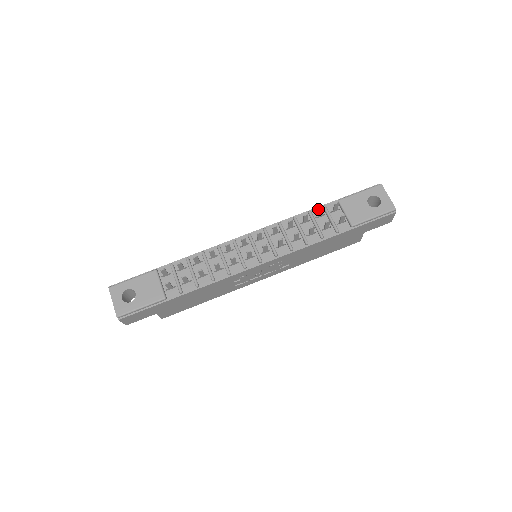
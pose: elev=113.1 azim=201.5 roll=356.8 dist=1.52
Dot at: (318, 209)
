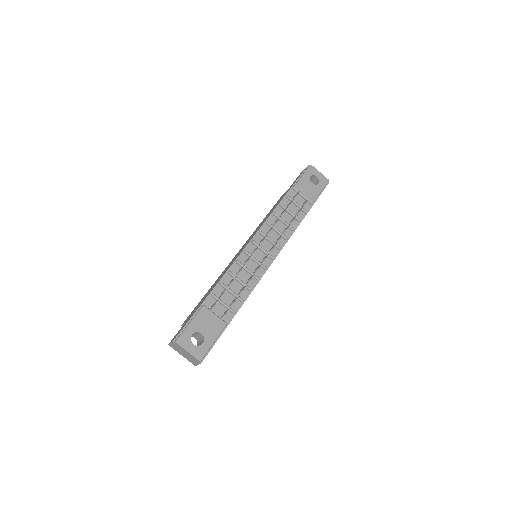
Dot at: (284, 200)
